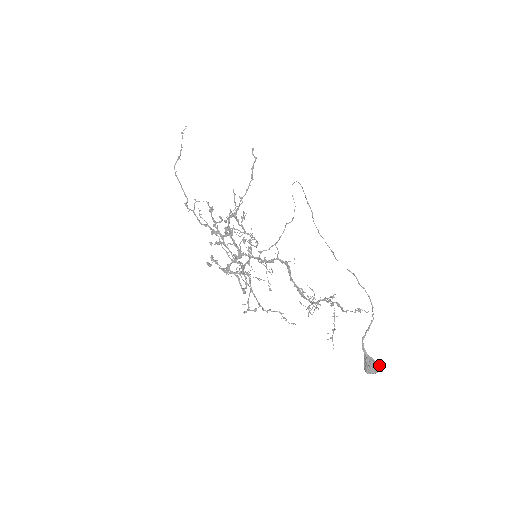
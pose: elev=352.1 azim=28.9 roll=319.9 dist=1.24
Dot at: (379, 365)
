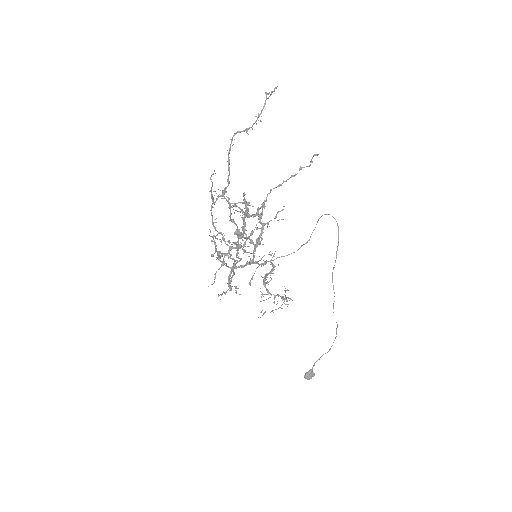
Dot at: (314, 375)
